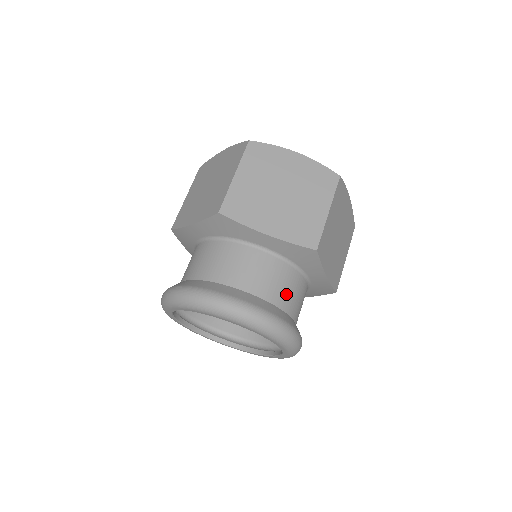
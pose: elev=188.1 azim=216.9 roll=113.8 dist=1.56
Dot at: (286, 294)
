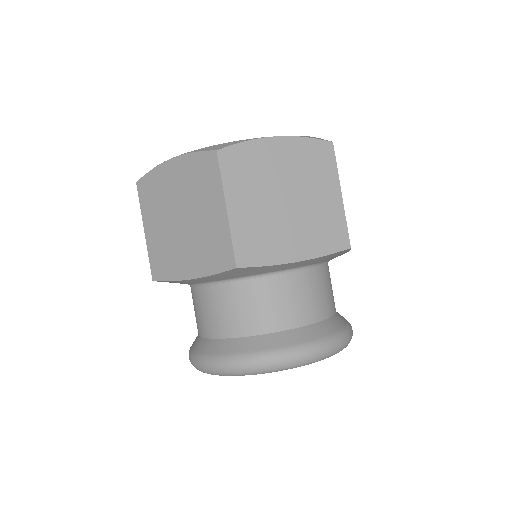
Dot at: (327, 298)
